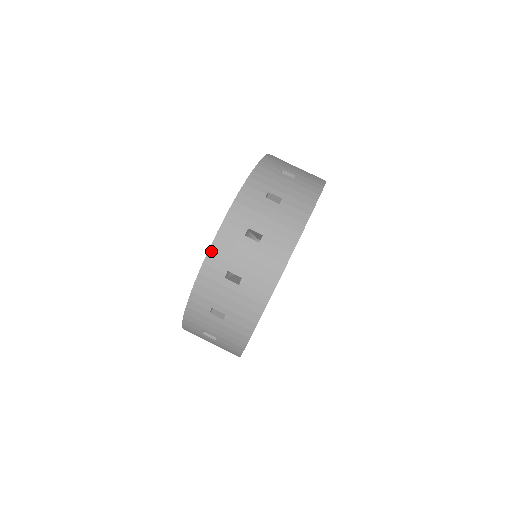
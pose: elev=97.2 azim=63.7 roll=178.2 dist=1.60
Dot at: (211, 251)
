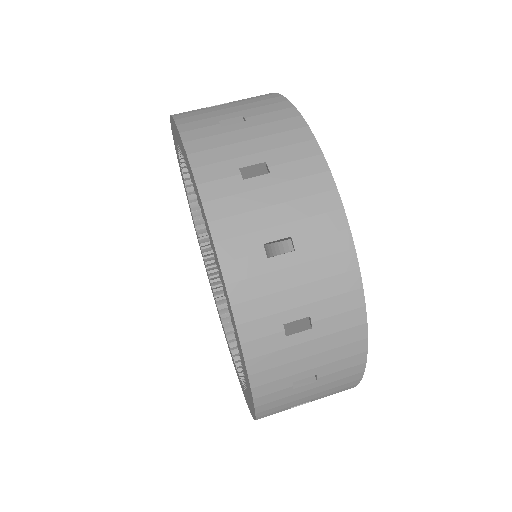
Dot at: (254, 384)
